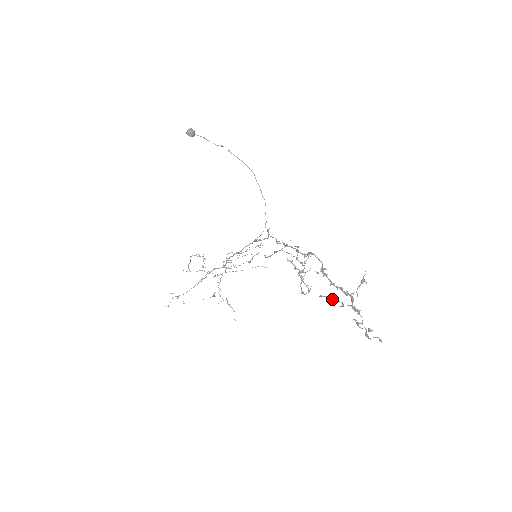
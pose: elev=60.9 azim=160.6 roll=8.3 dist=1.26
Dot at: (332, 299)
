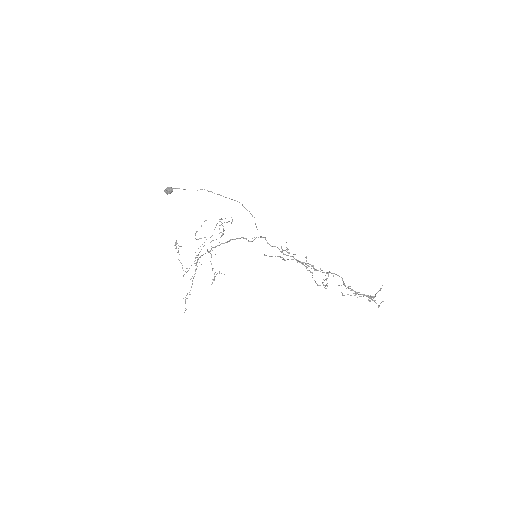
Dot at: occluded
